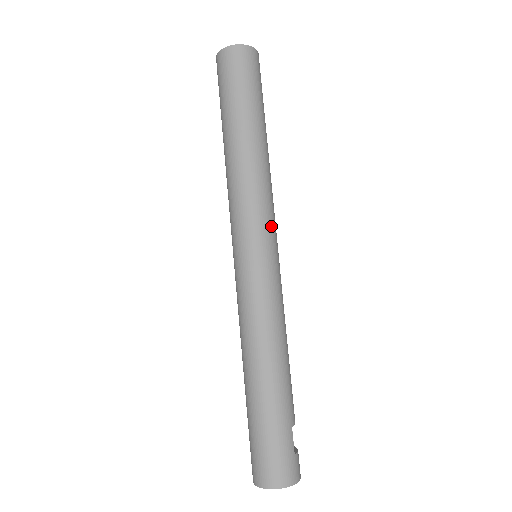
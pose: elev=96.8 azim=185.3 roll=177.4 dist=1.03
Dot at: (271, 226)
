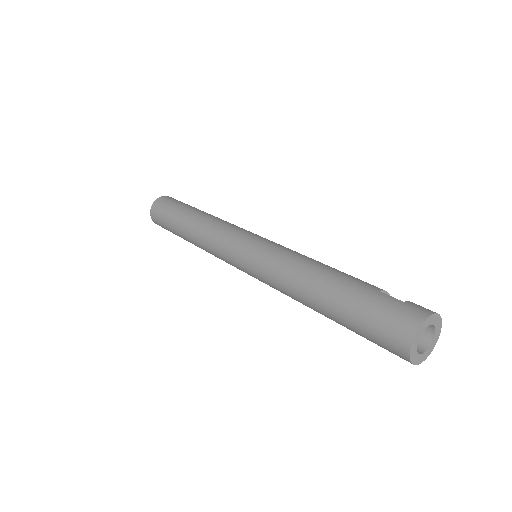
Dot at: (242, 231)
